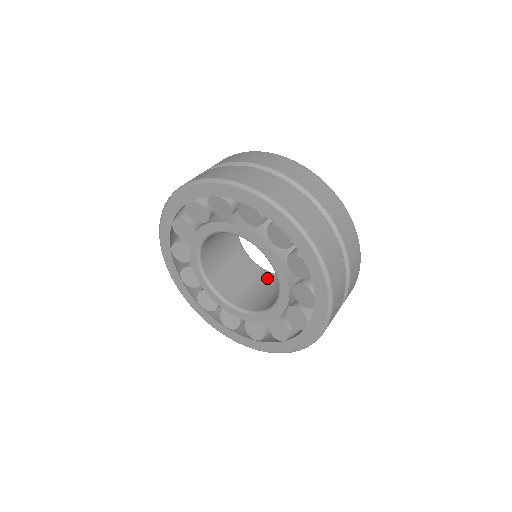
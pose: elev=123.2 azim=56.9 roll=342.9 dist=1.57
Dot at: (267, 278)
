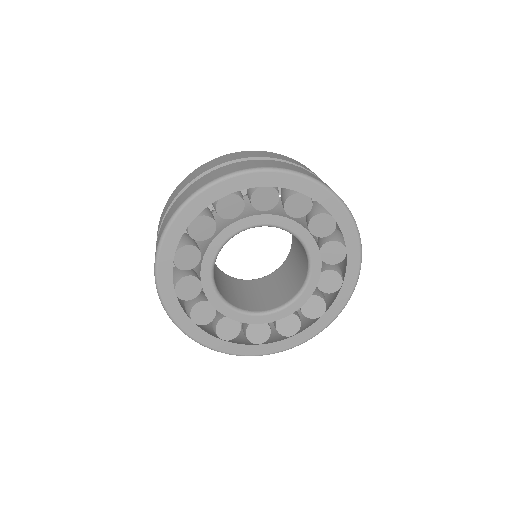
Dot at: (259, 283)
